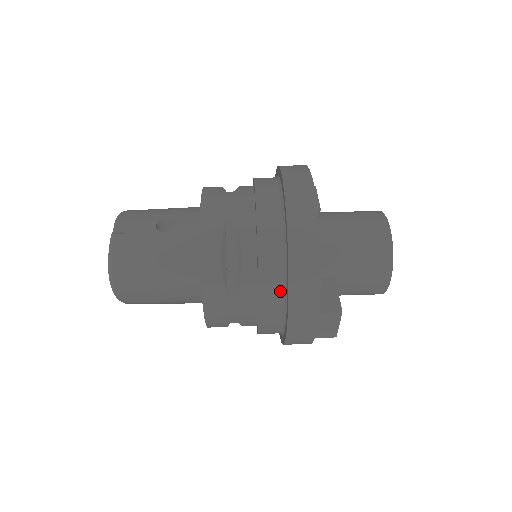
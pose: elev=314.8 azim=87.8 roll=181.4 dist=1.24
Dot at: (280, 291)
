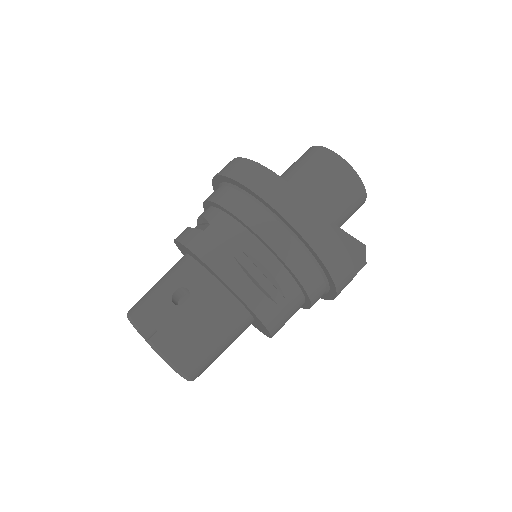
Dot at: (314, 269)
